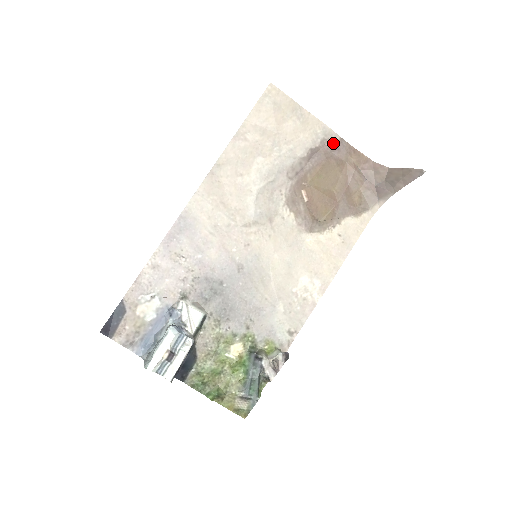
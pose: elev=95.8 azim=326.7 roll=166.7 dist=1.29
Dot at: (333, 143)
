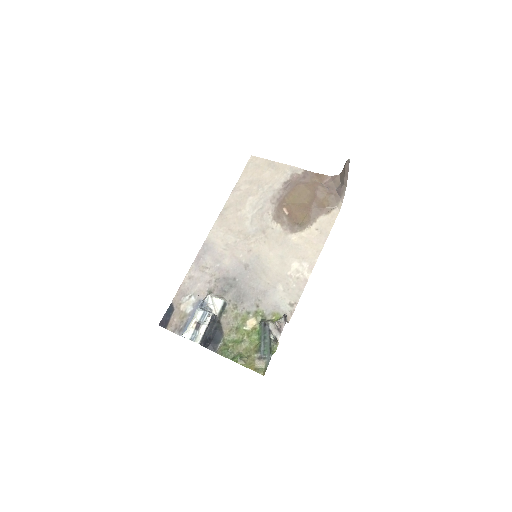
Dot at: (300, 175)
